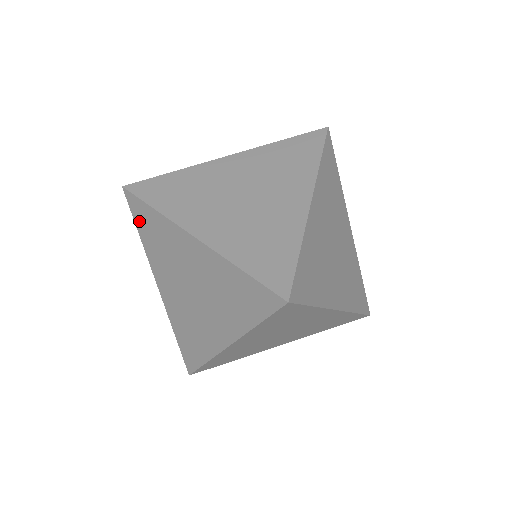
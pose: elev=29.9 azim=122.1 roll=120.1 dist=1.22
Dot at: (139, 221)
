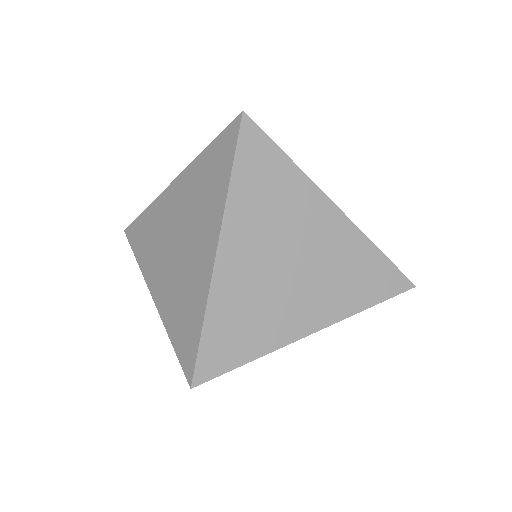
Dot at: occluded
